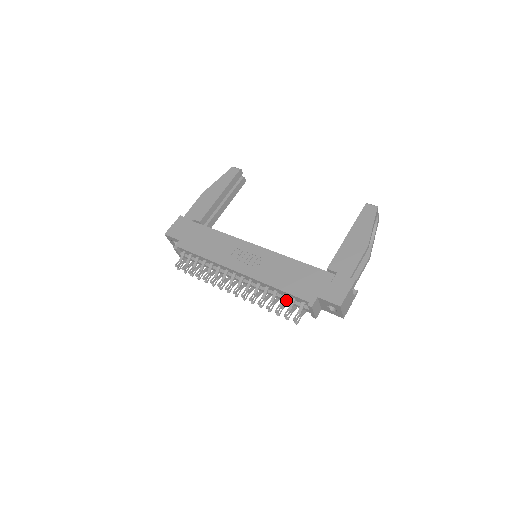
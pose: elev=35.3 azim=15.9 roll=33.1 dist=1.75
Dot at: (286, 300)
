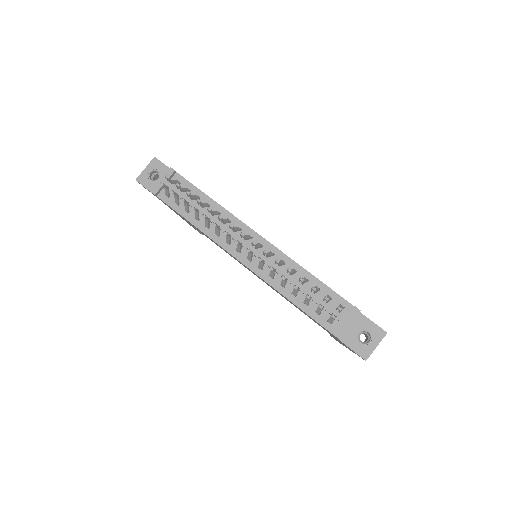
Dot at: (316, 294)
